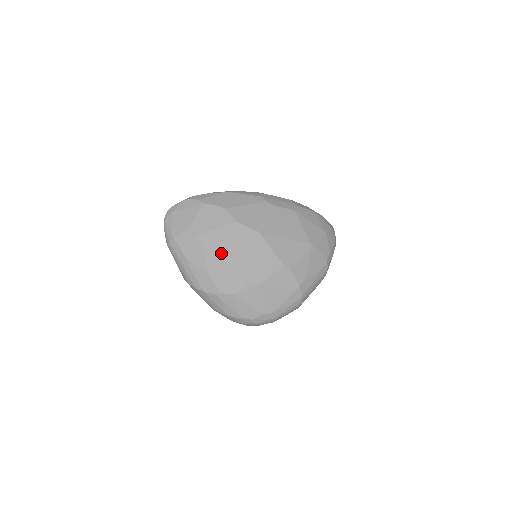
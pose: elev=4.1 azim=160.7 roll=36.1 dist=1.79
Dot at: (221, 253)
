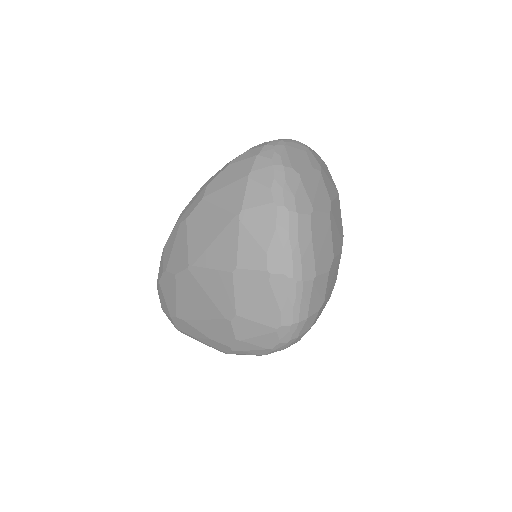
Dot at: (195, 314)
